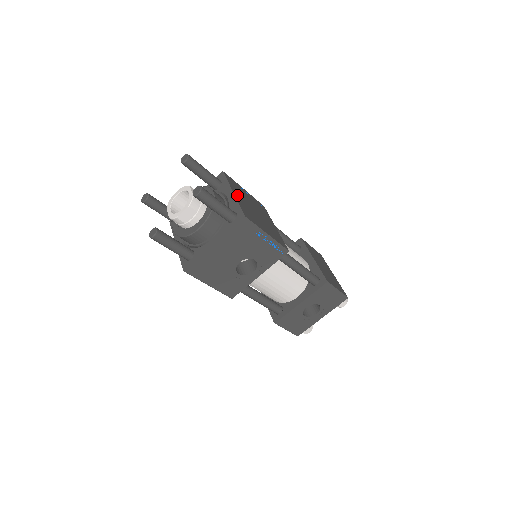
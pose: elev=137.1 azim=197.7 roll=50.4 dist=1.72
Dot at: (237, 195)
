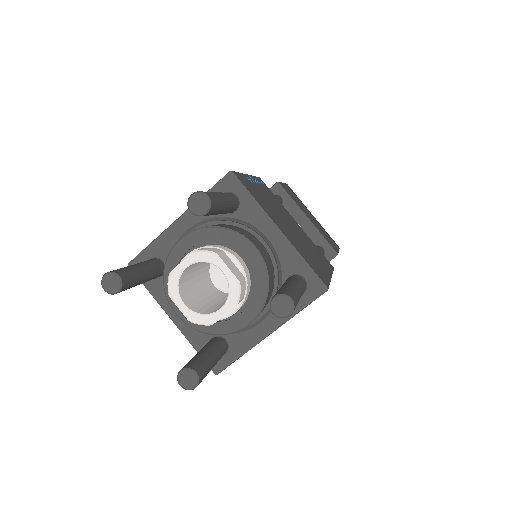
Dot at: (280, 227)
